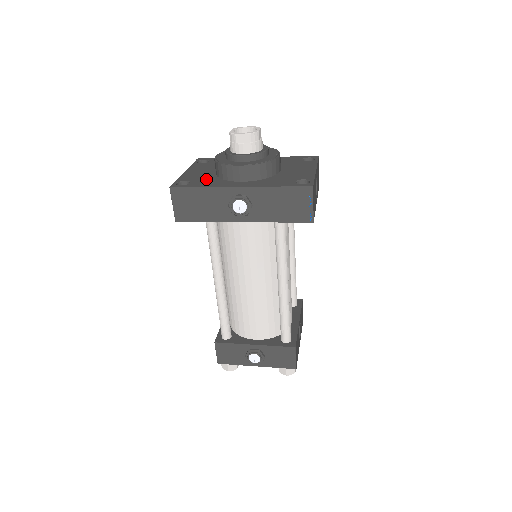
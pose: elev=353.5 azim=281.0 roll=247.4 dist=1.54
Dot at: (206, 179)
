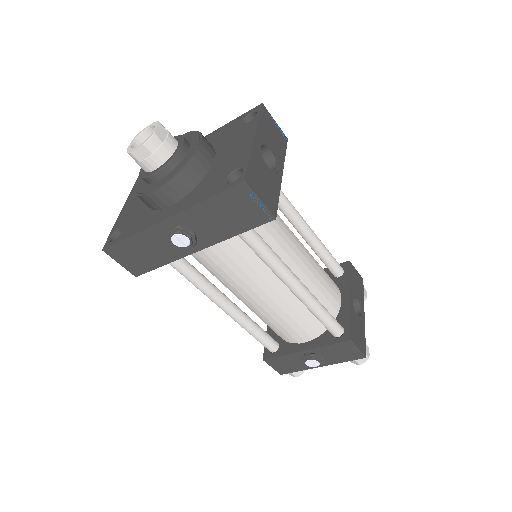
Dot at: (137, 217)
